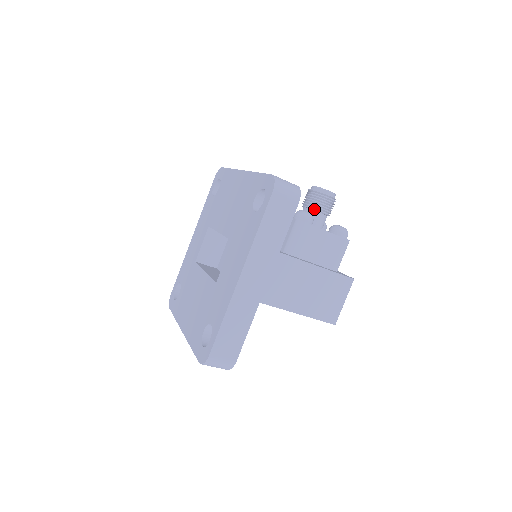
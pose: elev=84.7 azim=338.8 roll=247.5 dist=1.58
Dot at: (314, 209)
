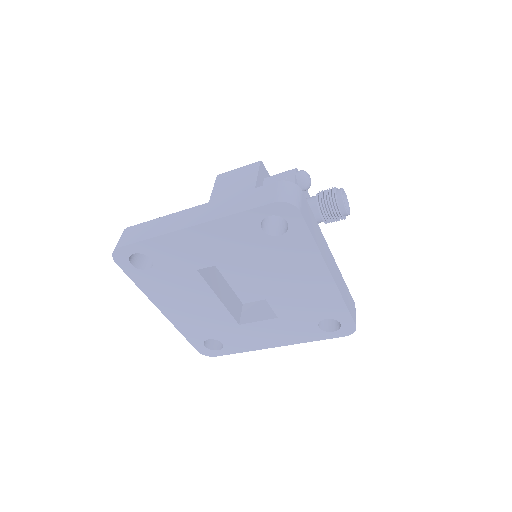
Dot at: occluded
